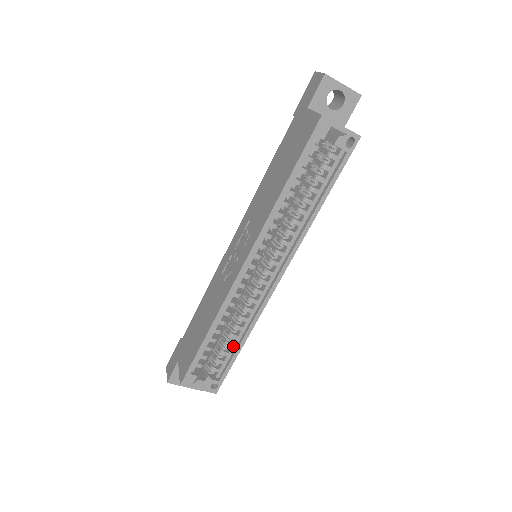
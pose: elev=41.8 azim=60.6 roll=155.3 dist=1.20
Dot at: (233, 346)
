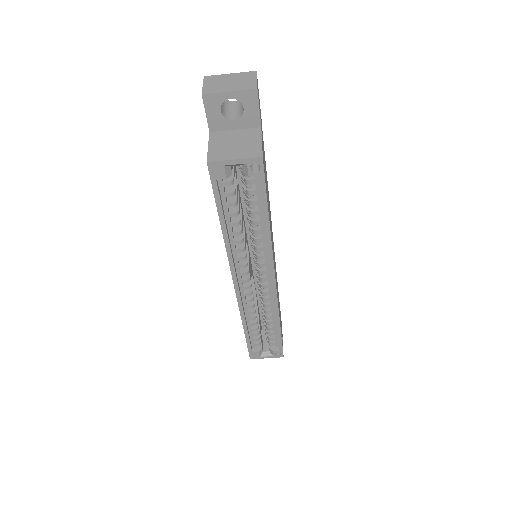
Dot at: (274, 328)
